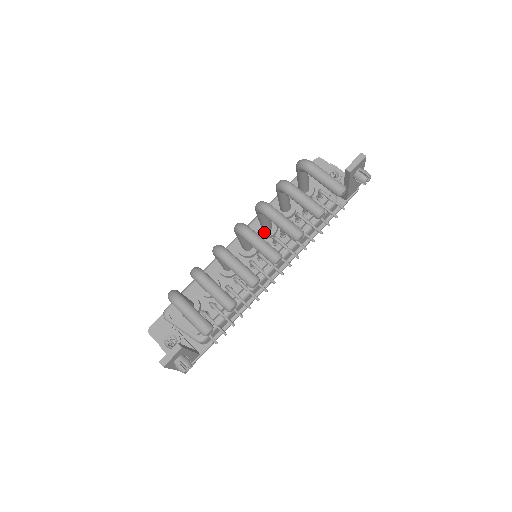
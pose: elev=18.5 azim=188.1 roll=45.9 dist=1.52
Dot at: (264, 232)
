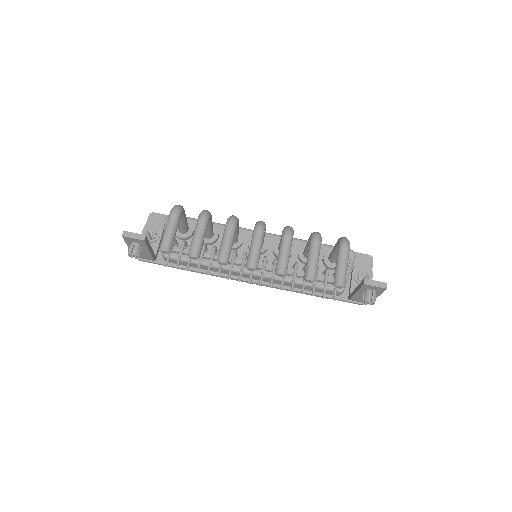
Dot at: (277, 249)
